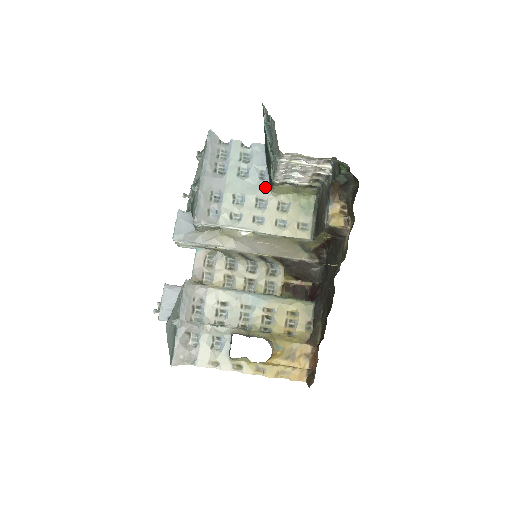
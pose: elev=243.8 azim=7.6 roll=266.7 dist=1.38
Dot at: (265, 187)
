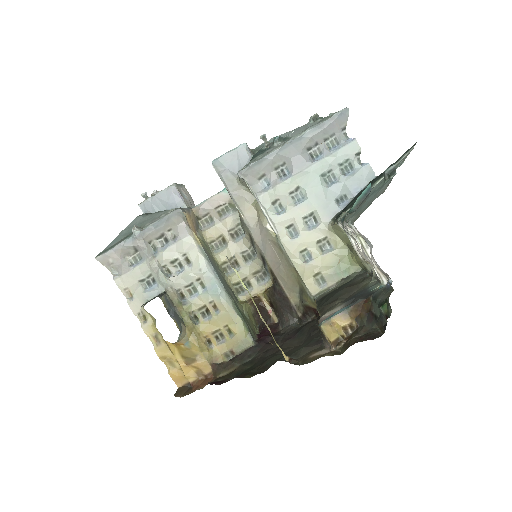
Dot at: (331, 212)
